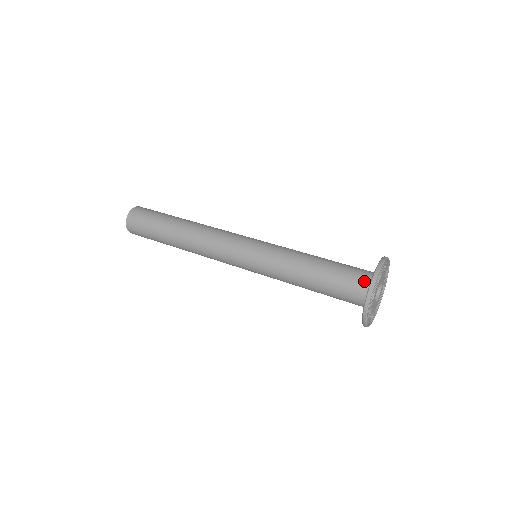
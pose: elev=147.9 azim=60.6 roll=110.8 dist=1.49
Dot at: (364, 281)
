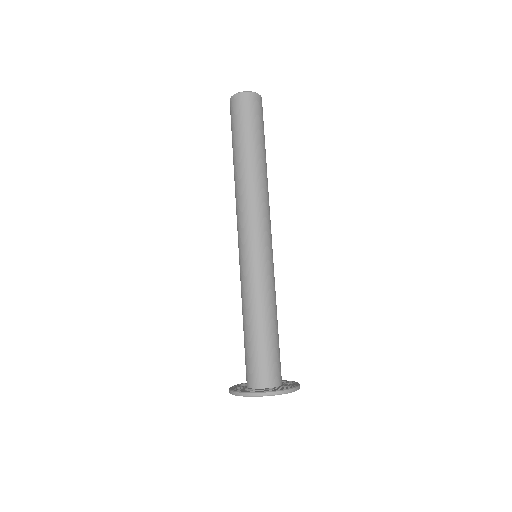
Dot at: (246, 378)
